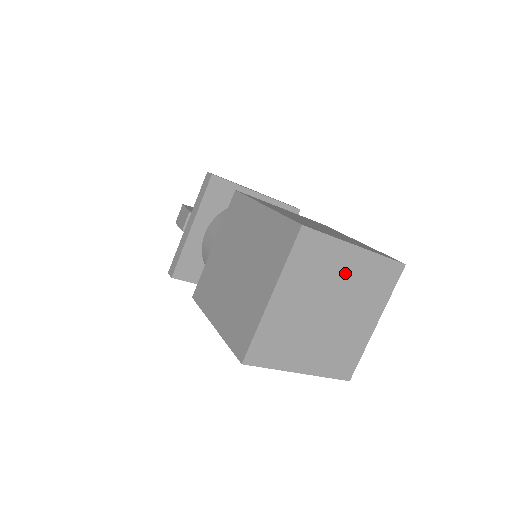
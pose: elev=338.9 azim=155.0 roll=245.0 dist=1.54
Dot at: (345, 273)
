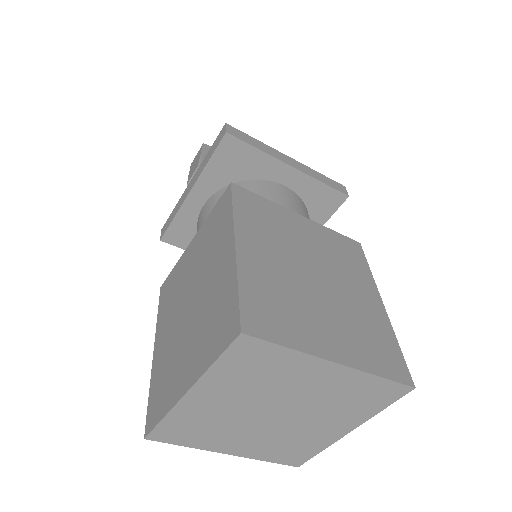
Dot at: (309, 385)
